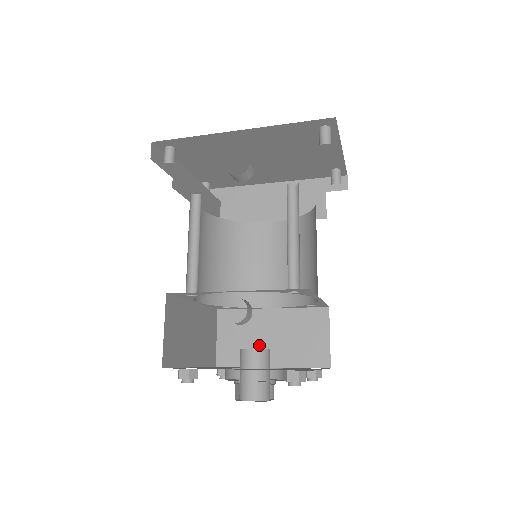
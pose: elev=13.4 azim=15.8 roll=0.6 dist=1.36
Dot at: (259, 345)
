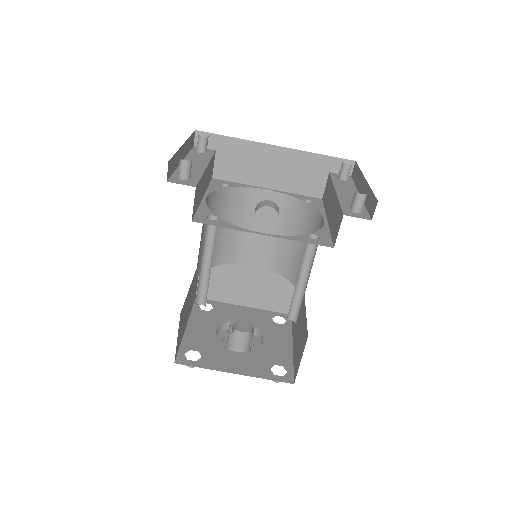
Dot at: (236, 289)
